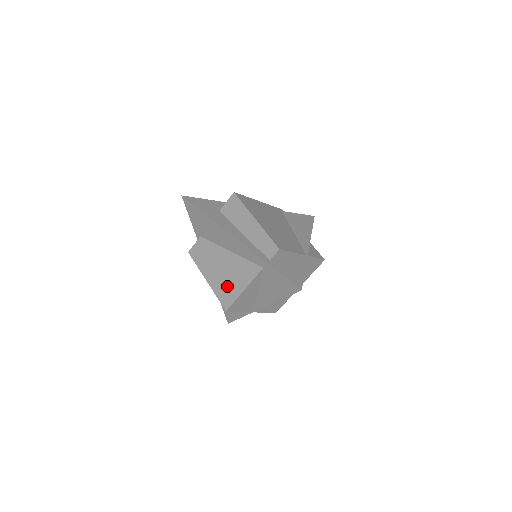
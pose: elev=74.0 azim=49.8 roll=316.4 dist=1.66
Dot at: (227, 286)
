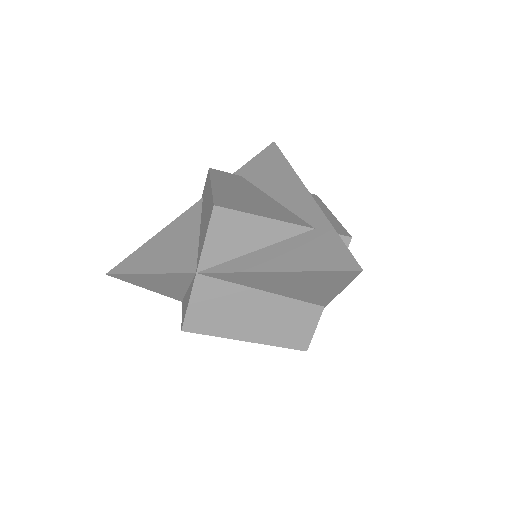
Dot at: (241, 202)
